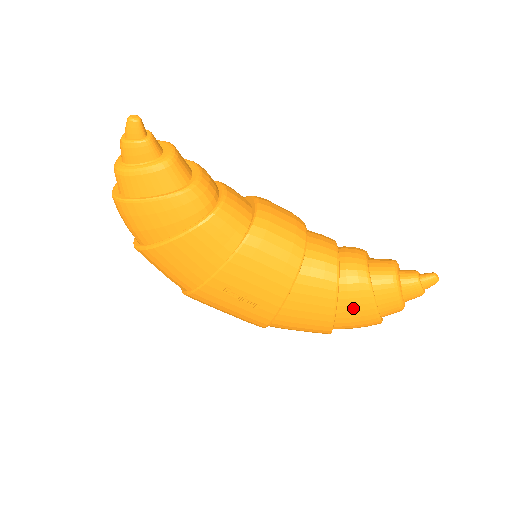
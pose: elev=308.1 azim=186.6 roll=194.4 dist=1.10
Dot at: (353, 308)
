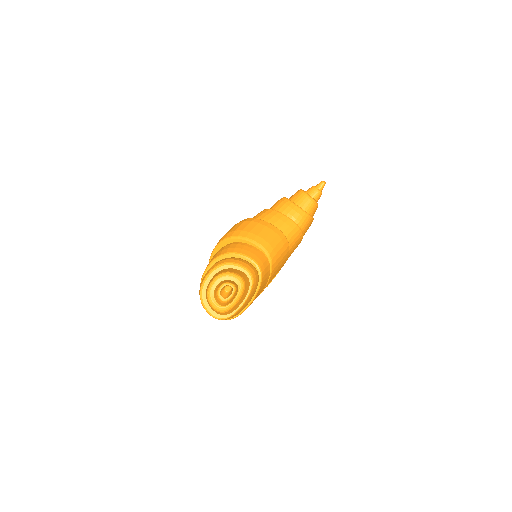
Dot at: occluded
